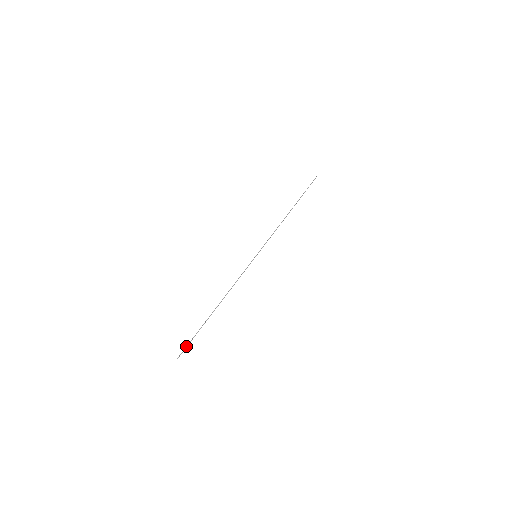
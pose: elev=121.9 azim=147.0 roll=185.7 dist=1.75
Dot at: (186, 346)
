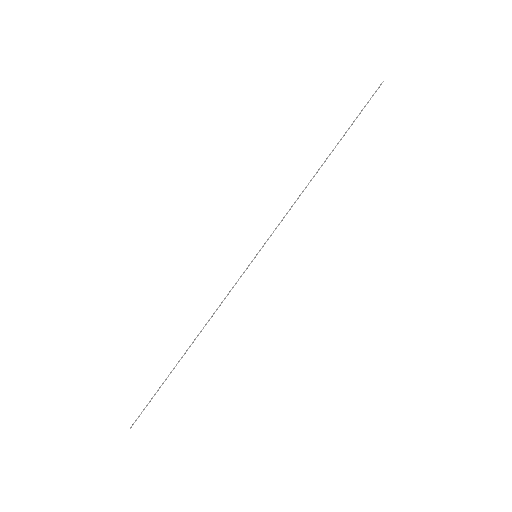
Dot at: occluded
